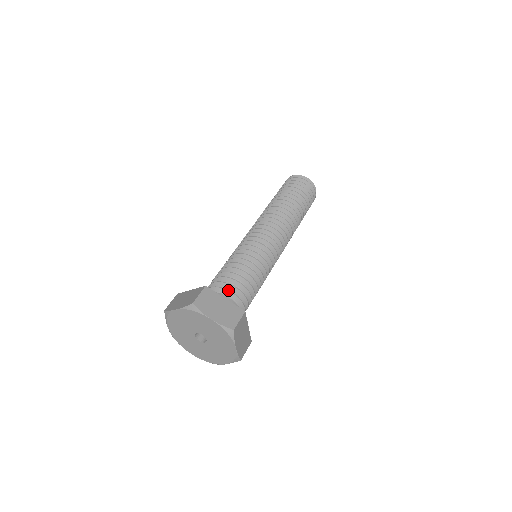
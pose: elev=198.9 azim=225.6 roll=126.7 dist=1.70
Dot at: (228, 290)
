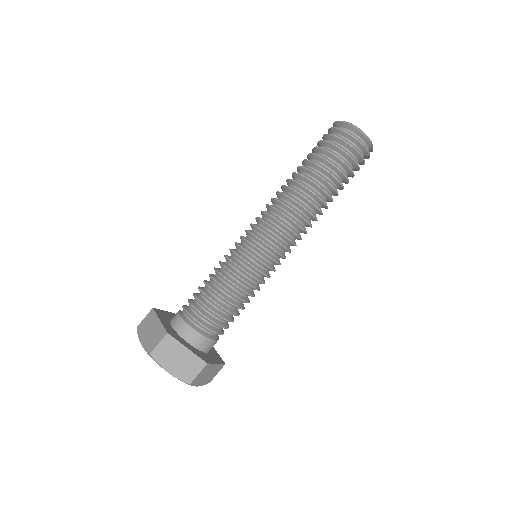
Dot at: (200, 324)
